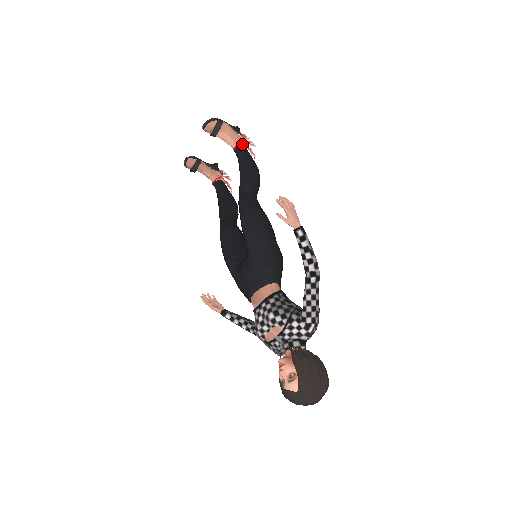
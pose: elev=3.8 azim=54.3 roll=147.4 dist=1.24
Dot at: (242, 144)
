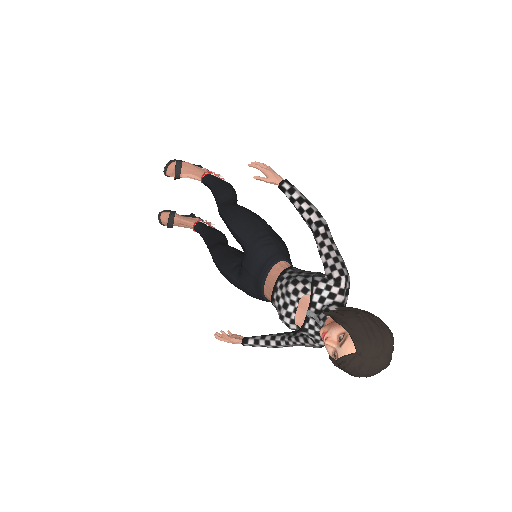
Dot at: (208, 174)
